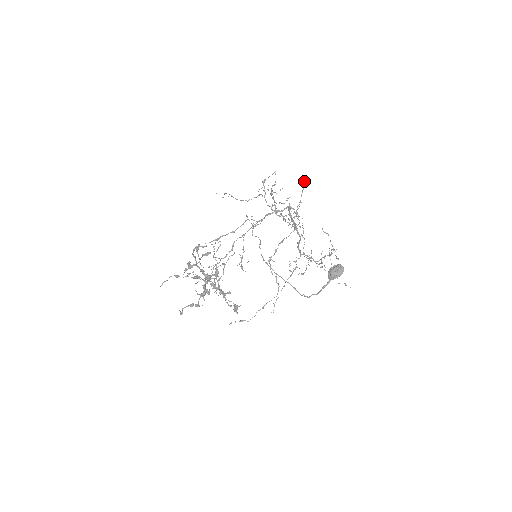
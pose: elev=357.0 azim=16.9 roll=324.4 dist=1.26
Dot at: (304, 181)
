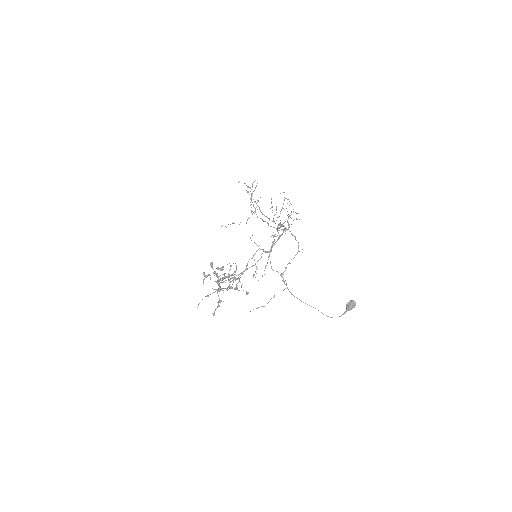
Dot at: occluded
